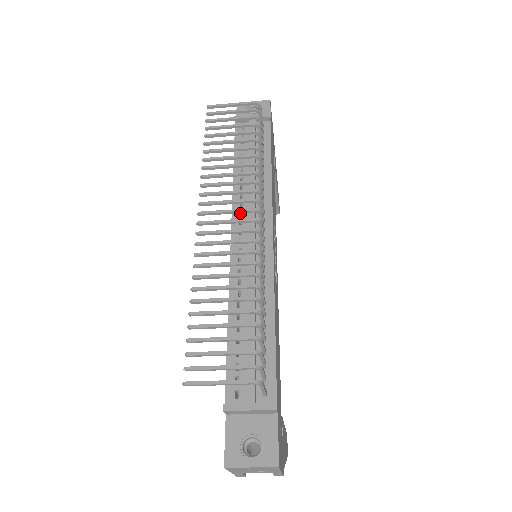
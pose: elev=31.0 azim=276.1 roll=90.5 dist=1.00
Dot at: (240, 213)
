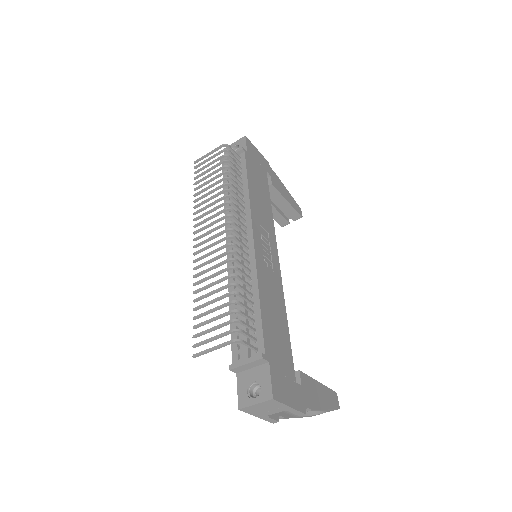
Dot at: occluded
